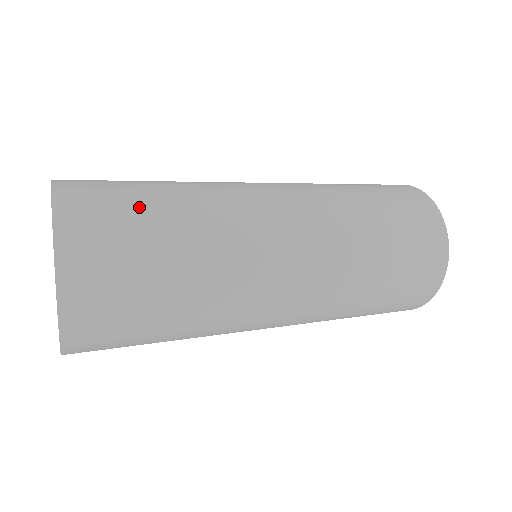
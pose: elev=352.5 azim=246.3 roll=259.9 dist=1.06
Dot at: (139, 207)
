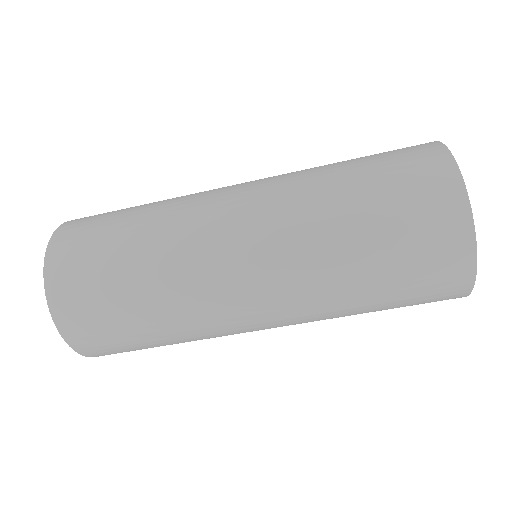
Dot at: occluded
